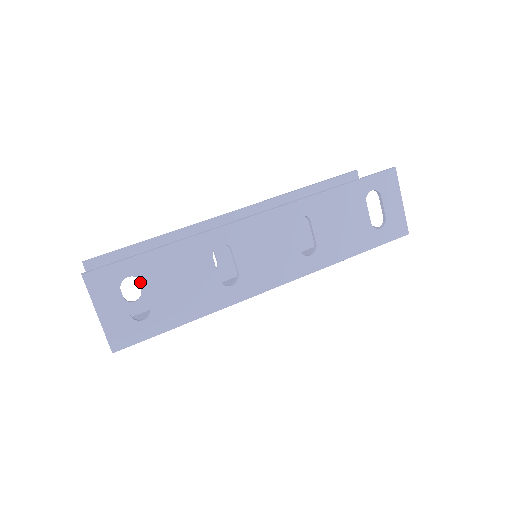
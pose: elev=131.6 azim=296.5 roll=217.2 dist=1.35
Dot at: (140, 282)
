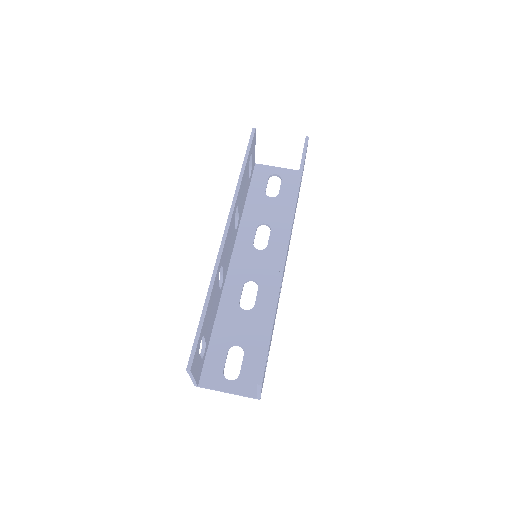
Dot at: (205, 339)
